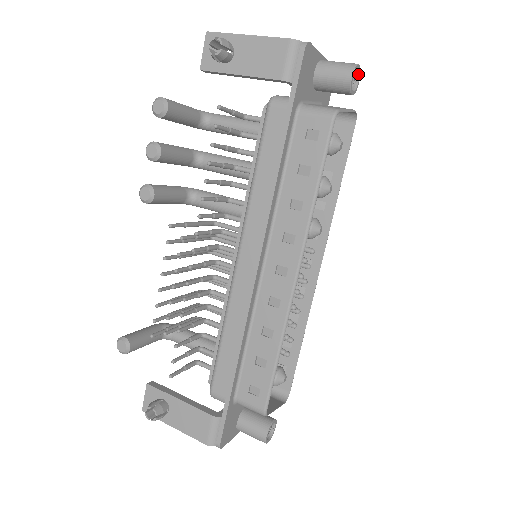
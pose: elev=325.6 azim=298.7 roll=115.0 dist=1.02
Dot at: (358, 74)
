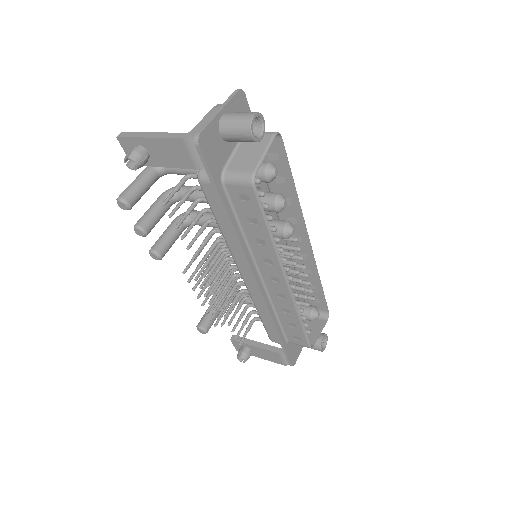
Dot at: (259, 117)
